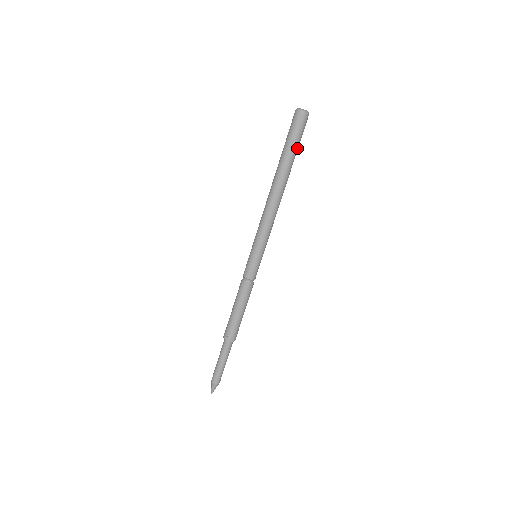
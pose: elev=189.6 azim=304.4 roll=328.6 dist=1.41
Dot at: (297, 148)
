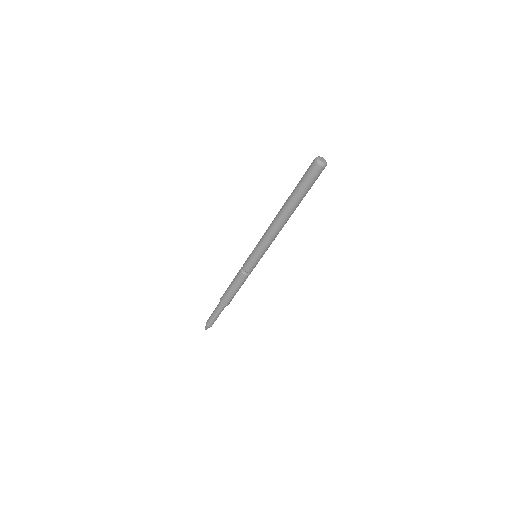
Dot at: (309, 189)
